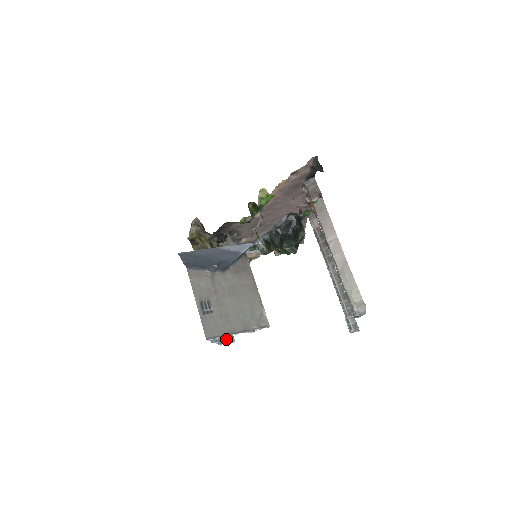
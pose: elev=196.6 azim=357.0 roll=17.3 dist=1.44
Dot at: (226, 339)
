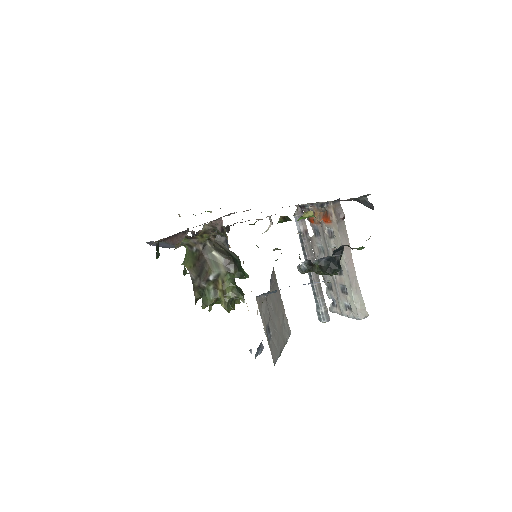
Dot at: occluded
